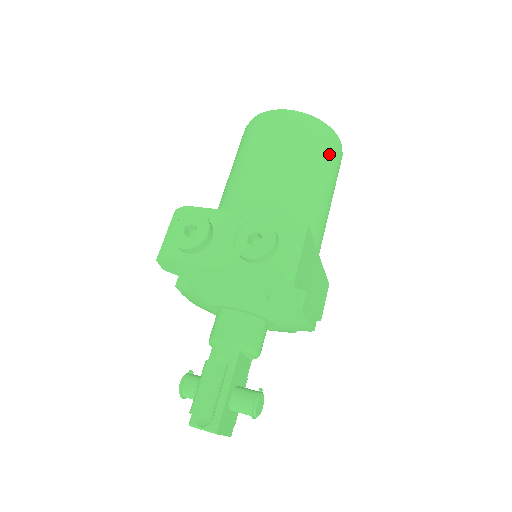
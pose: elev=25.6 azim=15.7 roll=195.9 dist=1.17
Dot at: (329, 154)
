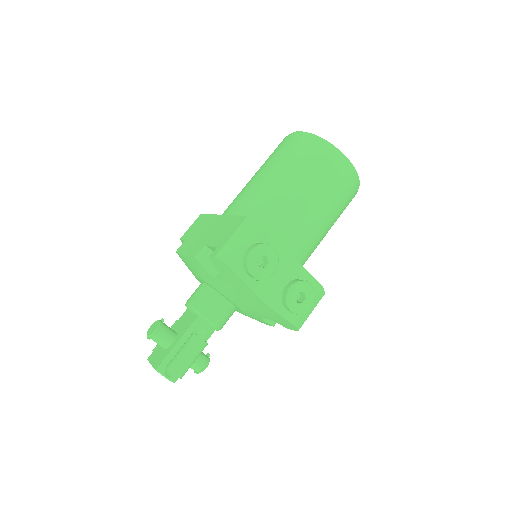
Dot at: occluded
